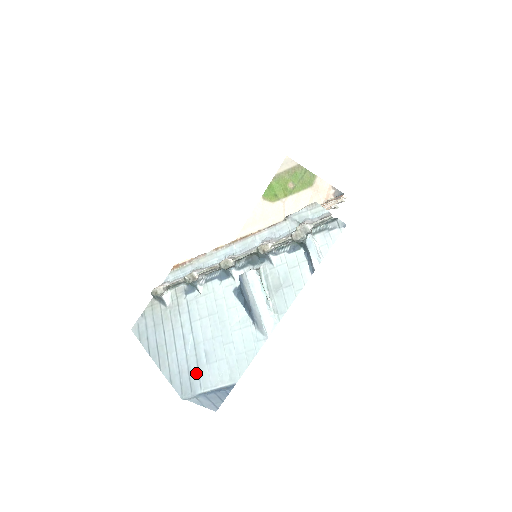
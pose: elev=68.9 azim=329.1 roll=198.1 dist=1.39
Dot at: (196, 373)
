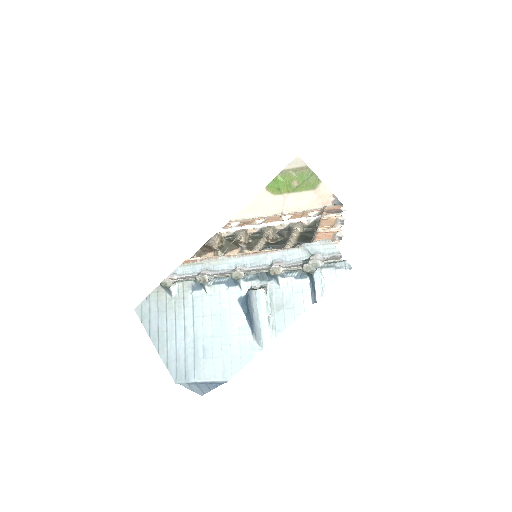
Dot at: (192, 364)
